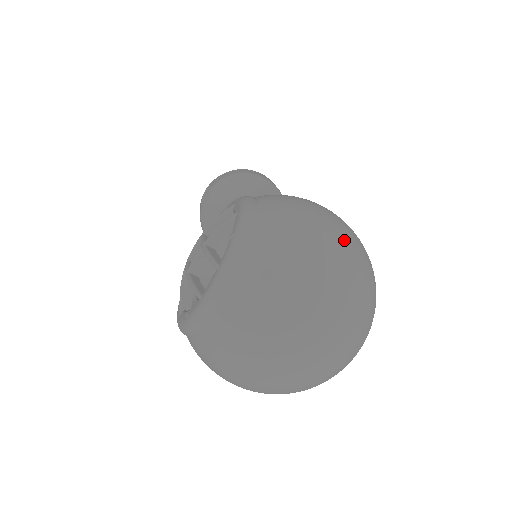
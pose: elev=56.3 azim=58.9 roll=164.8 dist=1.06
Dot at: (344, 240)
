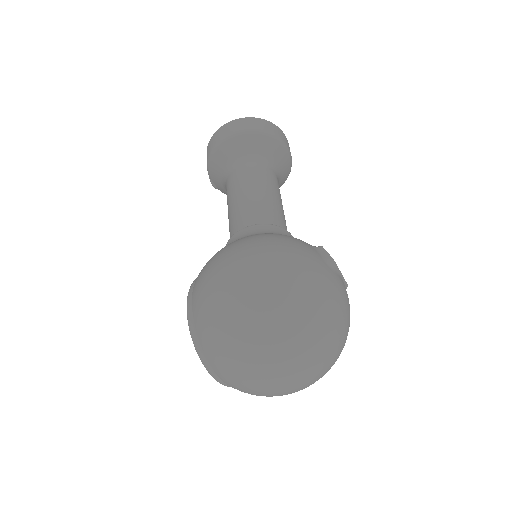
Dot at: (248, 310)
